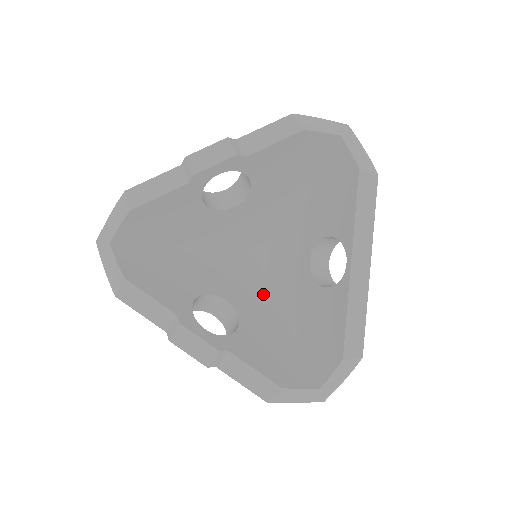
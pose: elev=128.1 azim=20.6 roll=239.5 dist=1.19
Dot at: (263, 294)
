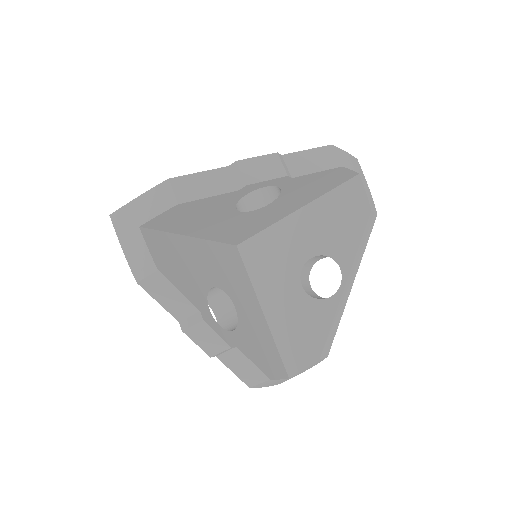
Dot at: (247, 287)
